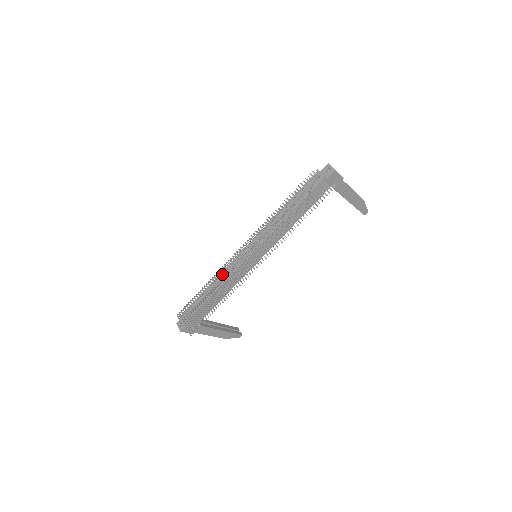
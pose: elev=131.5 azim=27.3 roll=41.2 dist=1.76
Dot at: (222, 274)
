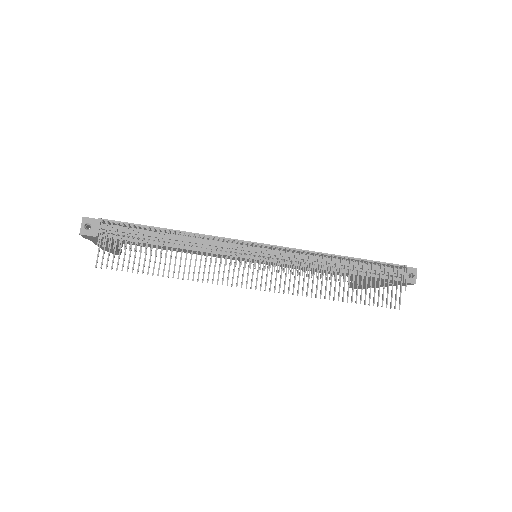
Dot at: (206, 238)
